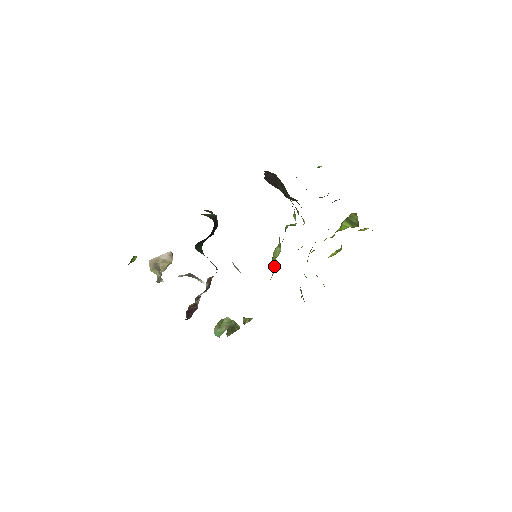
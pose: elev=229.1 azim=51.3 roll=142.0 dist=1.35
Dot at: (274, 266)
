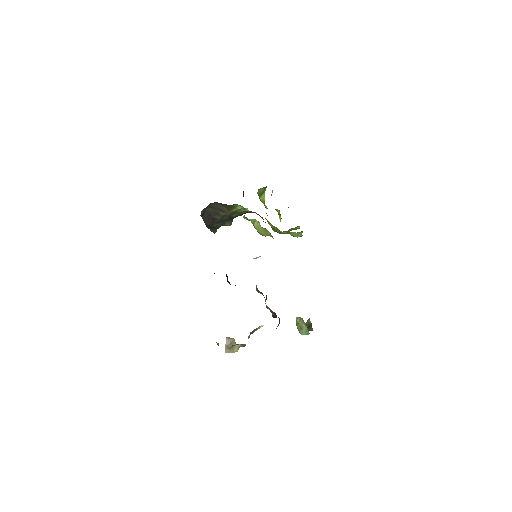
Dot at: (266, 232)
